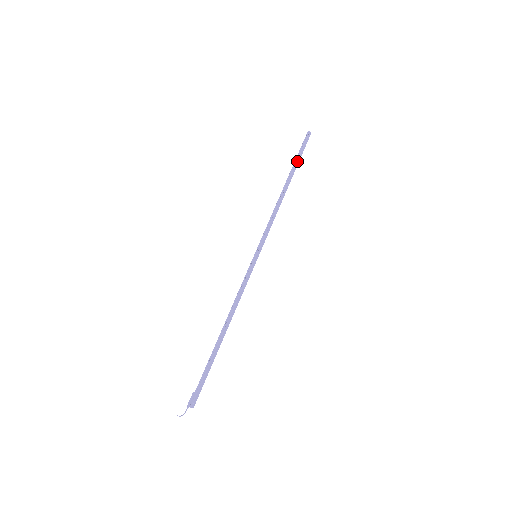
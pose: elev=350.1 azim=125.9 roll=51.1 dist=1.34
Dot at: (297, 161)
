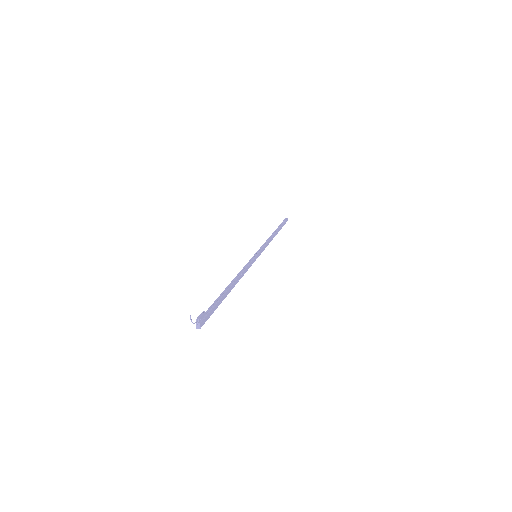
Dot at: (281, 226)
